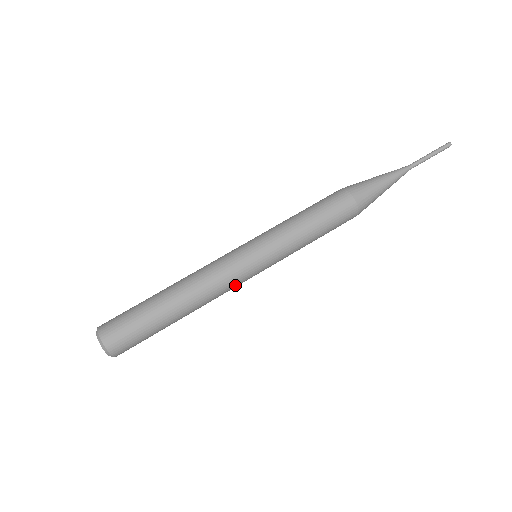
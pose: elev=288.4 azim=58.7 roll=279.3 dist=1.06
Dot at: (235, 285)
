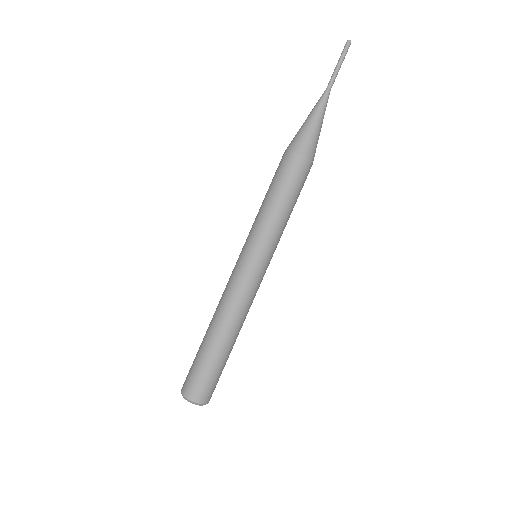
Dot at: occluded
